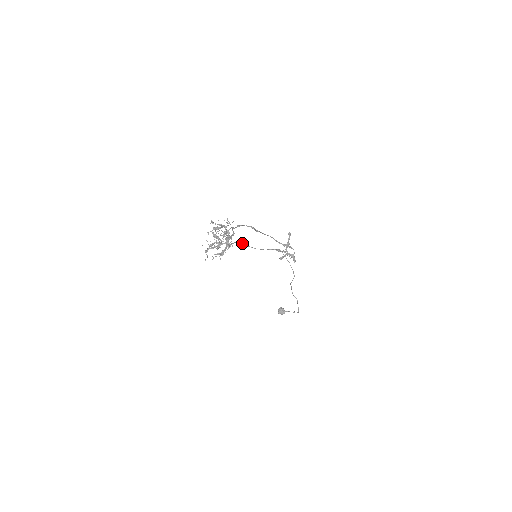
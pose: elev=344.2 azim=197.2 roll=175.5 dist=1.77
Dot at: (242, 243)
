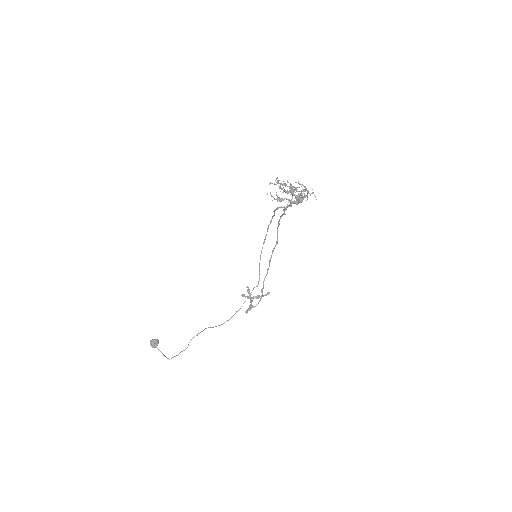
Dot at: occluded
